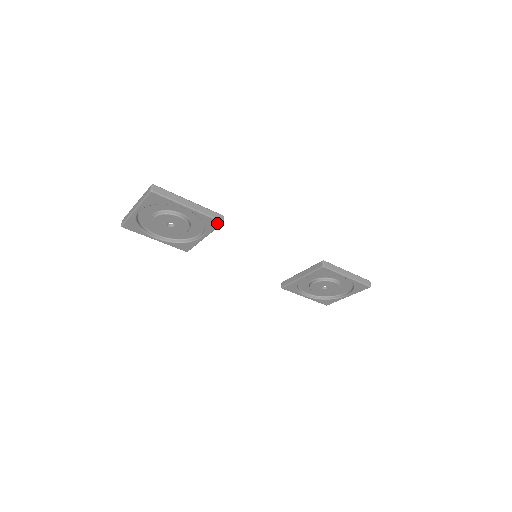
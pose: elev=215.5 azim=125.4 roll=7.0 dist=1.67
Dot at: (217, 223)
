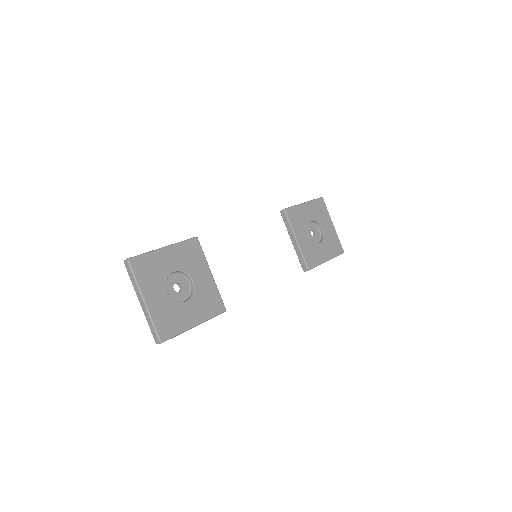
Dot at: occluded
